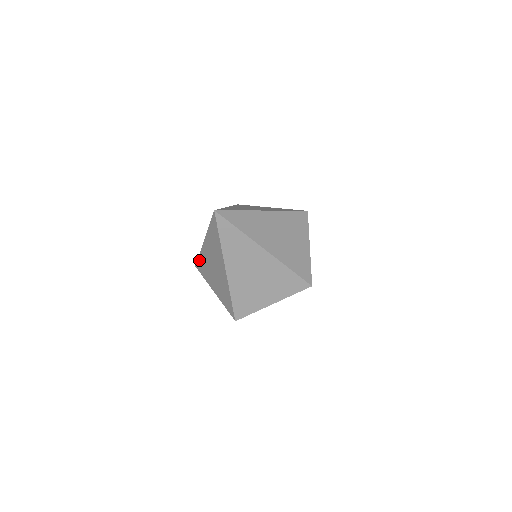
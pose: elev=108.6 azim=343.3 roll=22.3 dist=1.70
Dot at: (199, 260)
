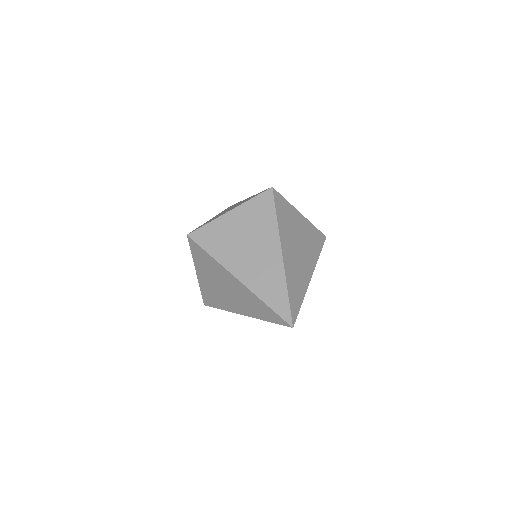
Dot at: (204, 253)
